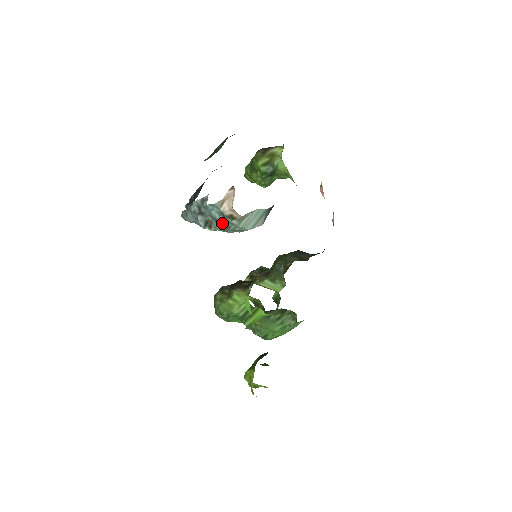
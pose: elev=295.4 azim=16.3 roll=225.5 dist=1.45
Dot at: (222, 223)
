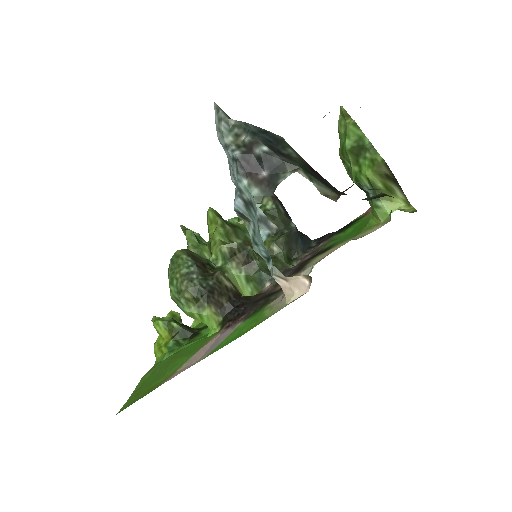
Dot at: (259, 251)
